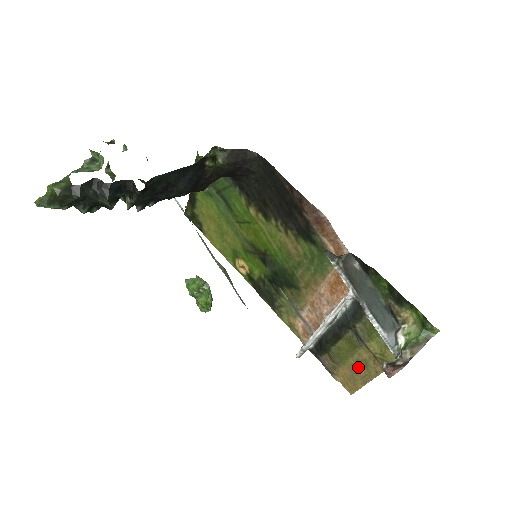
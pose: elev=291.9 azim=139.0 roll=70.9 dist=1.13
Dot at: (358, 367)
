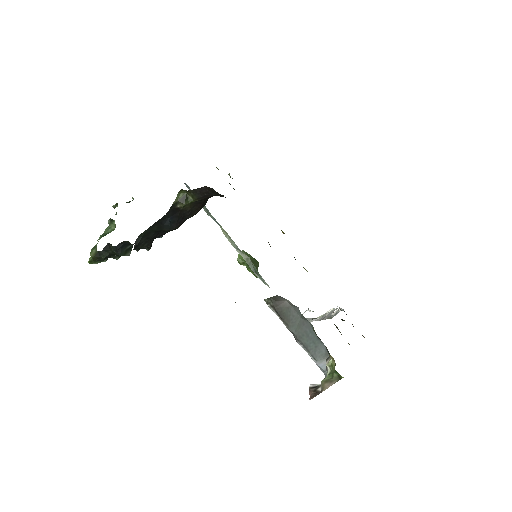
Dot at: occluded
